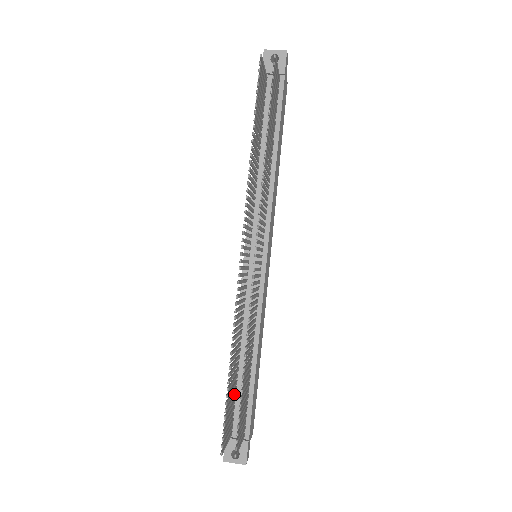
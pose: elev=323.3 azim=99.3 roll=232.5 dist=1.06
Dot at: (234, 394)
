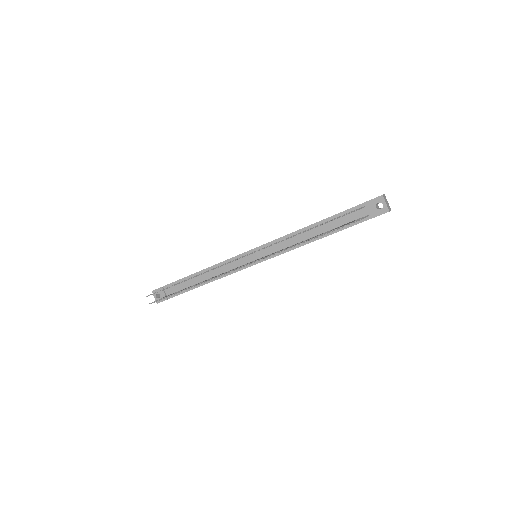
Dot at: (182, 282)
